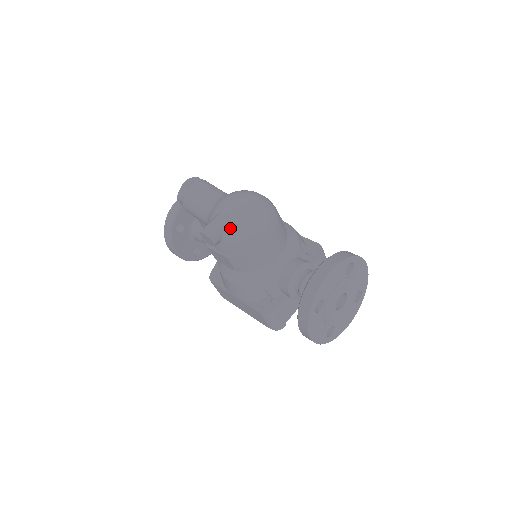
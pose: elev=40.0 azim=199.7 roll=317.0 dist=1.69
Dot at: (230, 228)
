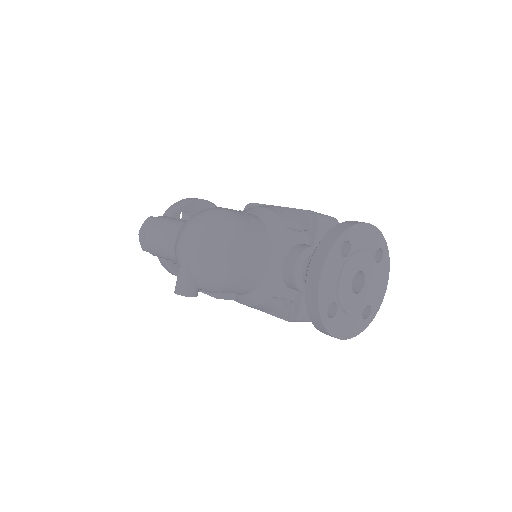
Dot at: (198, 274)
